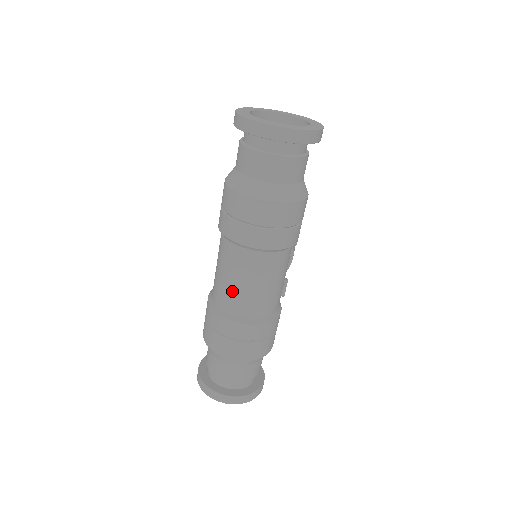
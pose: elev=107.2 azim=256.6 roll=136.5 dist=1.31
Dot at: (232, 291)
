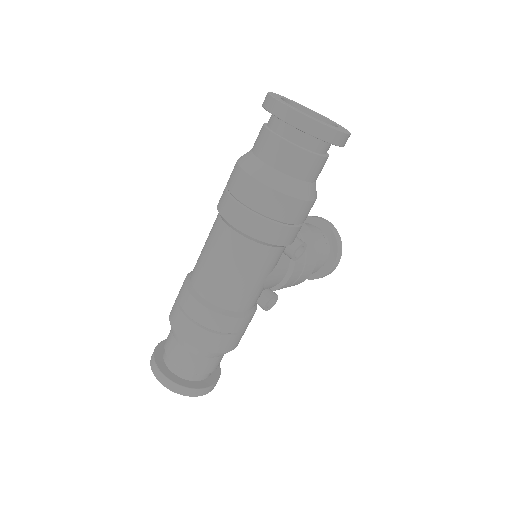
Dot at: (203, 265)
